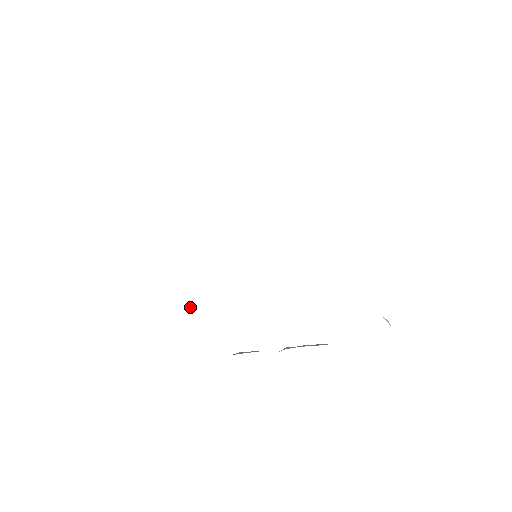
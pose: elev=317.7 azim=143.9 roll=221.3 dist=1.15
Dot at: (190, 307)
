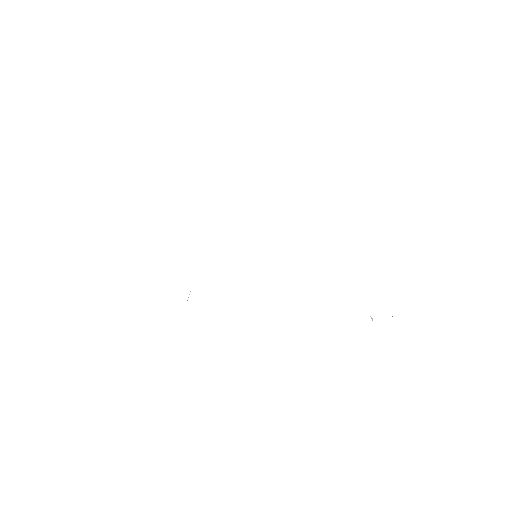
Dot at: (188, 297)
